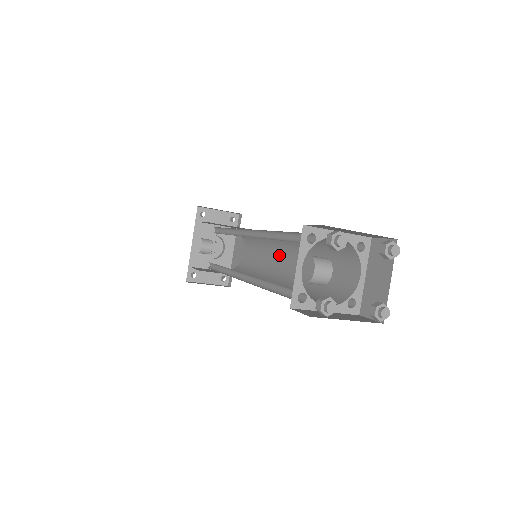
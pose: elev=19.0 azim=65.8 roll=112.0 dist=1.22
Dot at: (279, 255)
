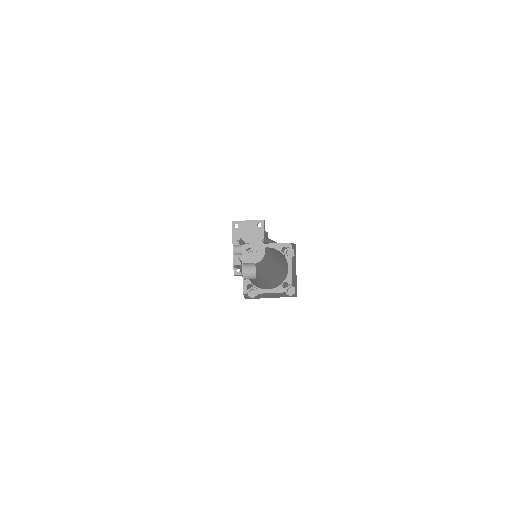
Dot at: (272, 252)
